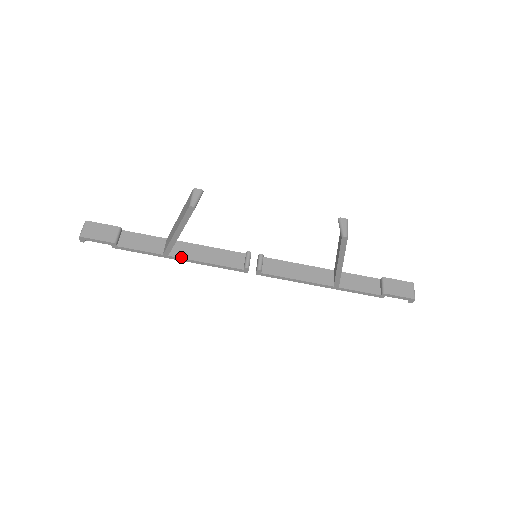
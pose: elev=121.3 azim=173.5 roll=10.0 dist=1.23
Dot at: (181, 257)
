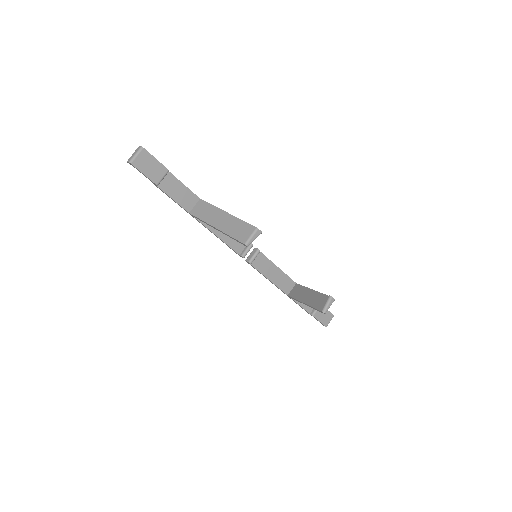
Dot at: (202, 222)
